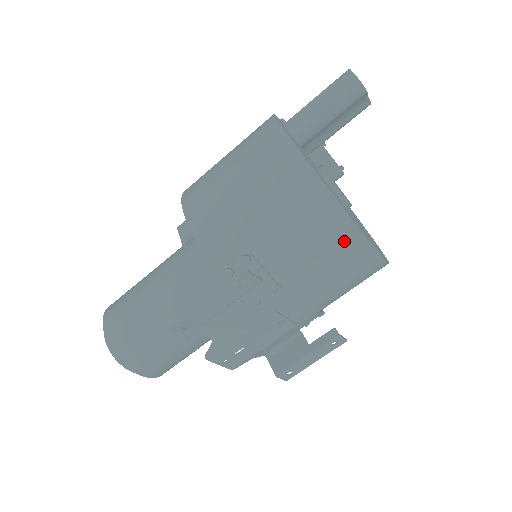
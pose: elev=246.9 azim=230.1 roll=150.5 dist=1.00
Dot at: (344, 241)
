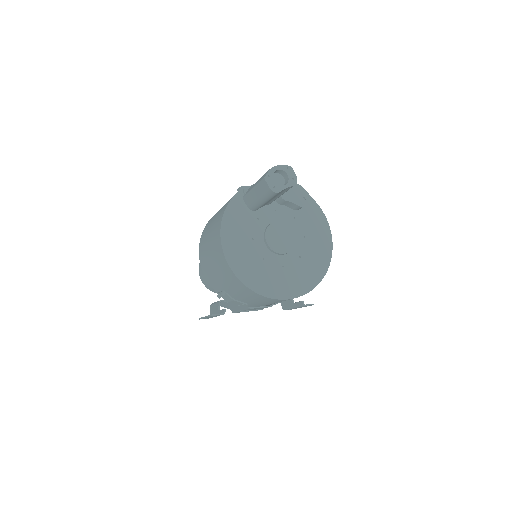
Dot at: (263, 299)
